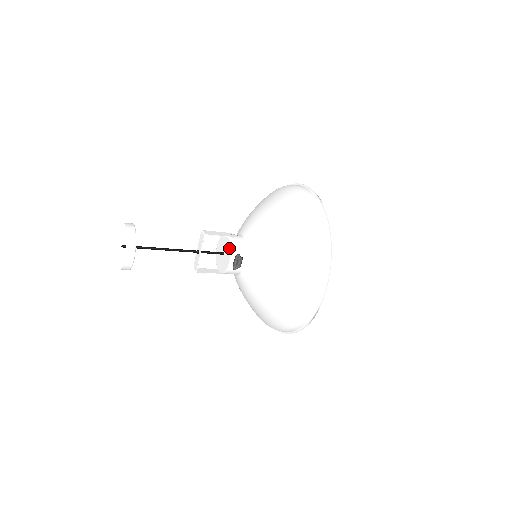
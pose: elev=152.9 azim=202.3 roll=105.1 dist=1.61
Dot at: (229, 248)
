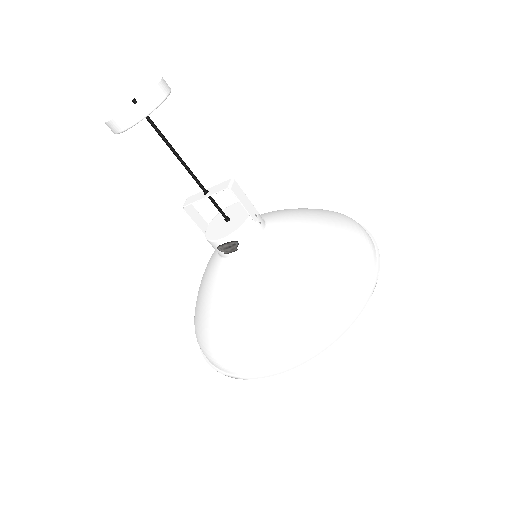
Dot at: (237, 226)
